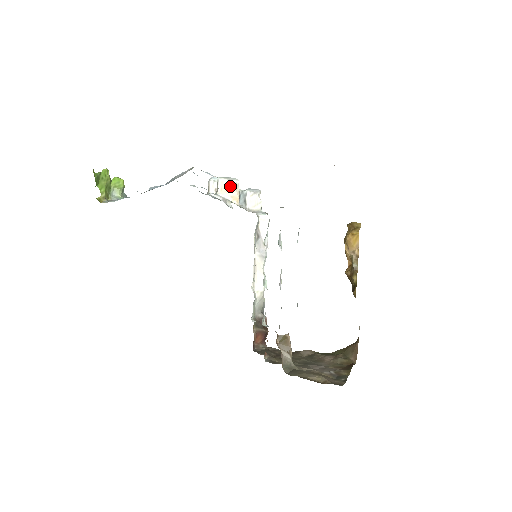
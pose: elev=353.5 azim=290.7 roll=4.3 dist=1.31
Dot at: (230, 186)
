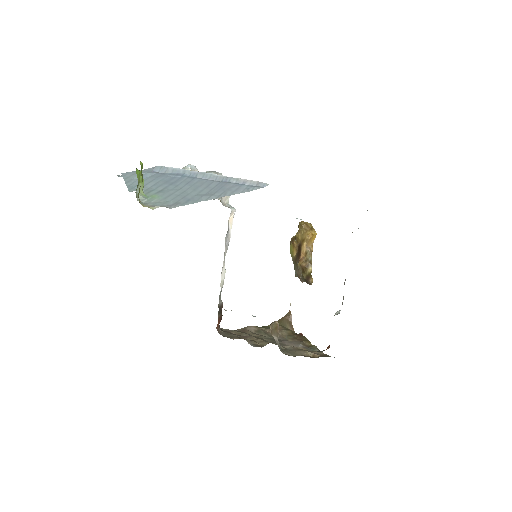
Dot at: occluded
